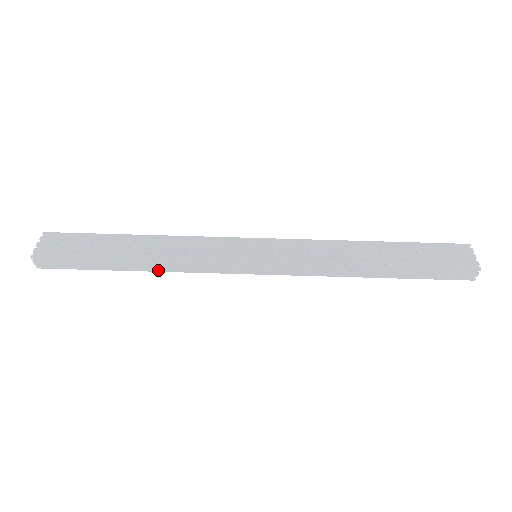
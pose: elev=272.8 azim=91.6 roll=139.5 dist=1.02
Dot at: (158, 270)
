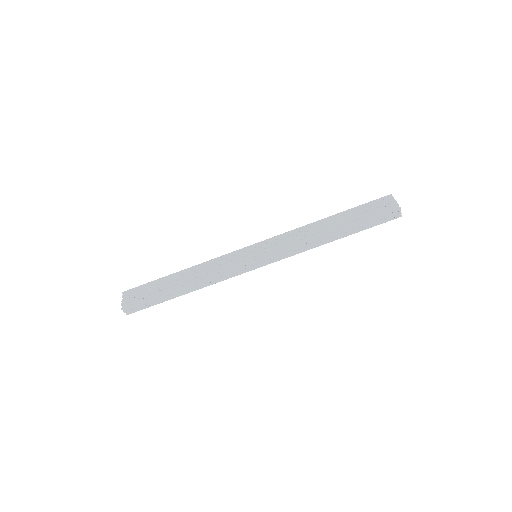
Dot at: (199, 288)
